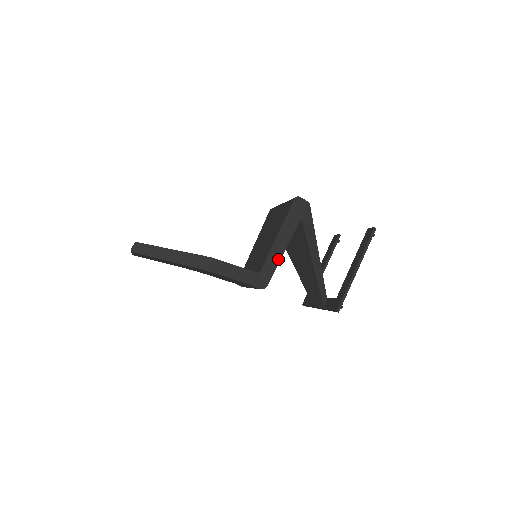
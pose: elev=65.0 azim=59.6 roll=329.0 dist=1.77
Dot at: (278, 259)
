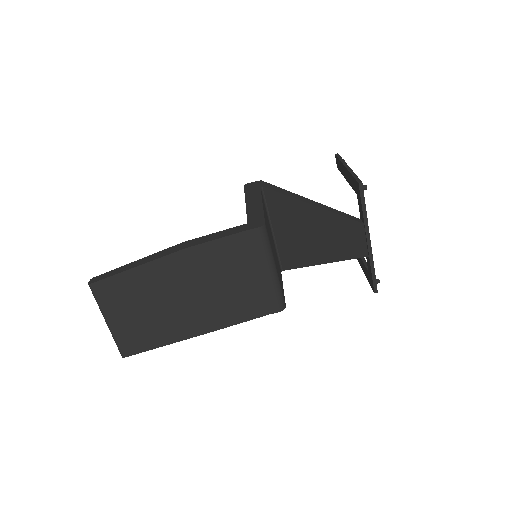
Dot at: (260, 209)
